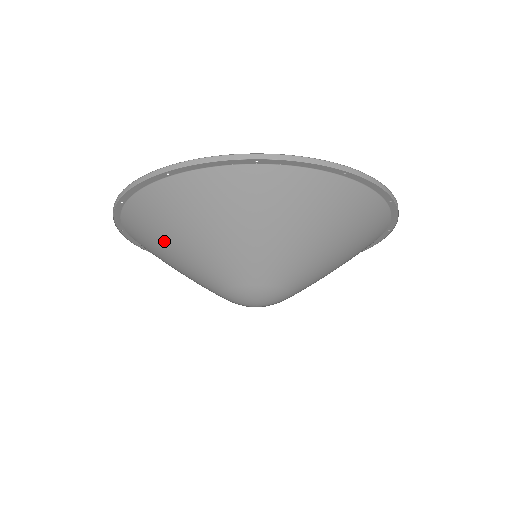
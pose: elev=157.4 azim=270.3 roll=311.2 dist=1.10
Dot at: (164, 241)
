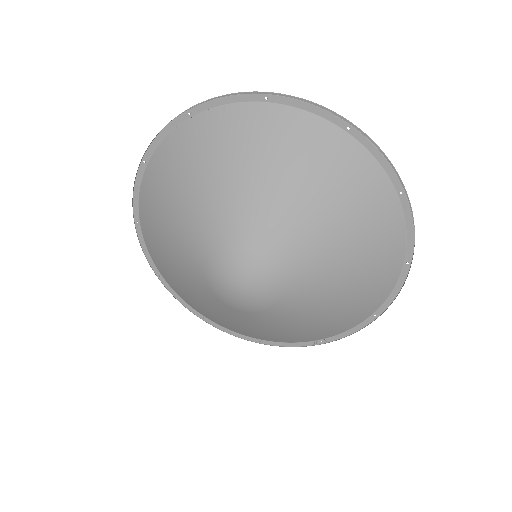
Dot at: (162, 243)
